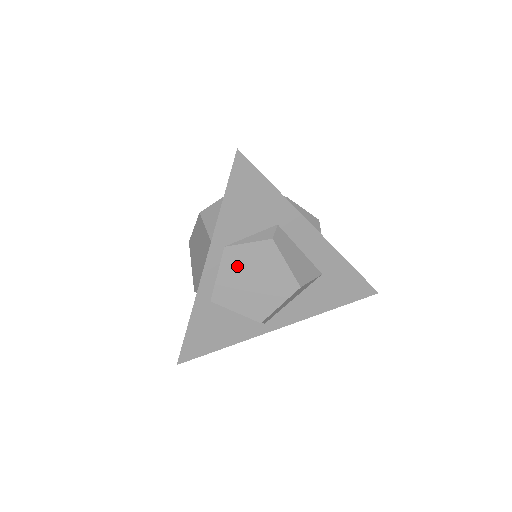
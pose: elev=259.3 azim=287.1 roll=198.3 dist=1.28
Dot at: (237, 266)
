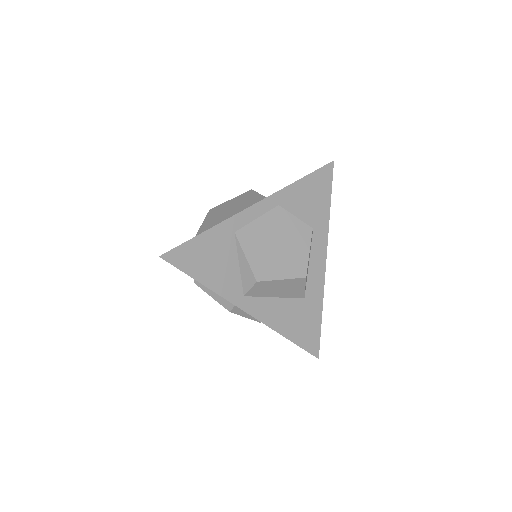
Dot at: (276, 225)
